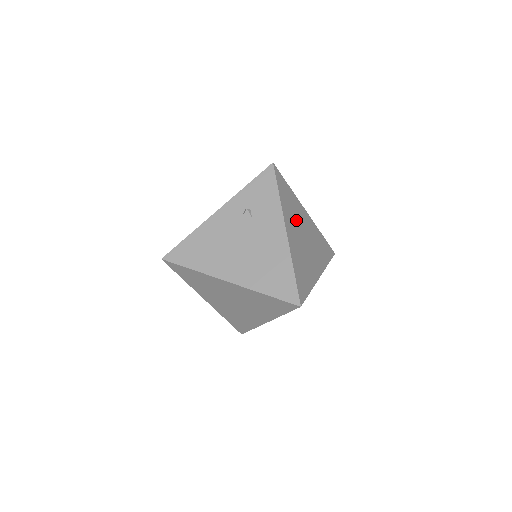
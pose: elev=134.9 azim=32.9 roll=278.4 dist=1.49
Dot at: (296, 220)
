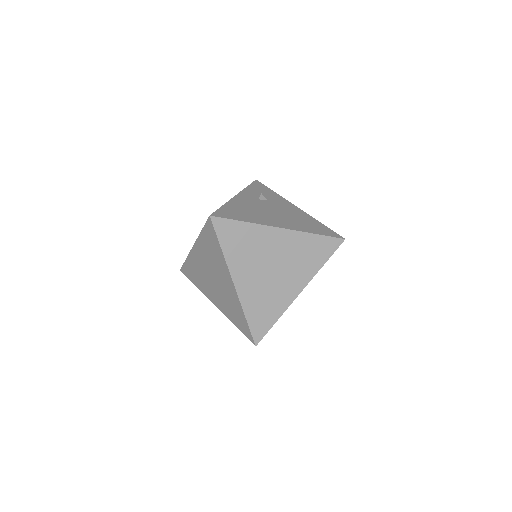
Dot at: occluded
